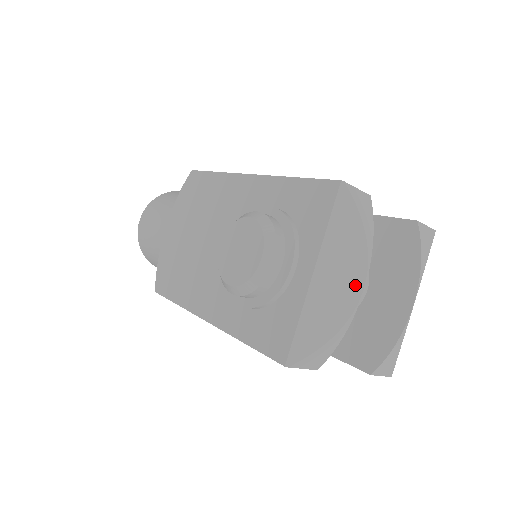
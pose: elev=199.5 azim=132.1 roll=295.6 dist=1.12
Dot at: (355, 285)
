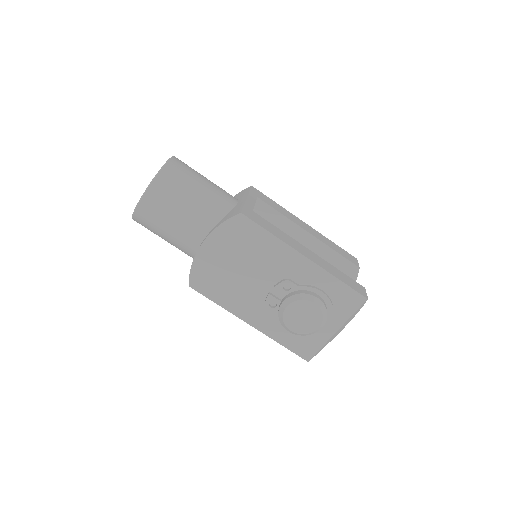
Dot at: (344, 327)
